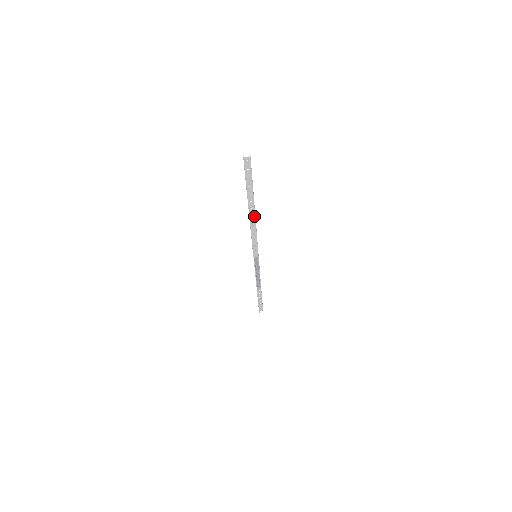
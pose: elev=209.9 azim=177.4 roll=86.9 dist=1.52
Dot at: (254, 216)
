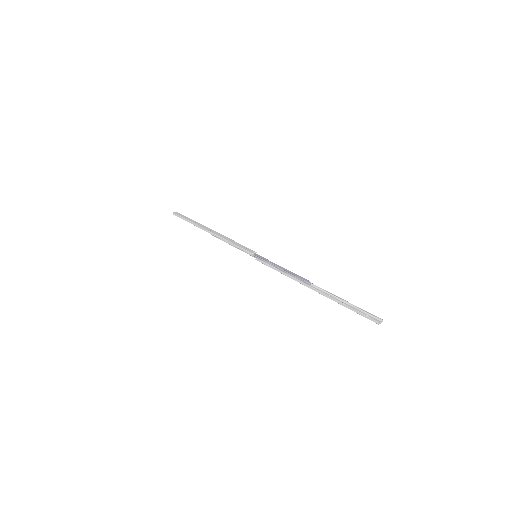
Dot at: (312, 286)
